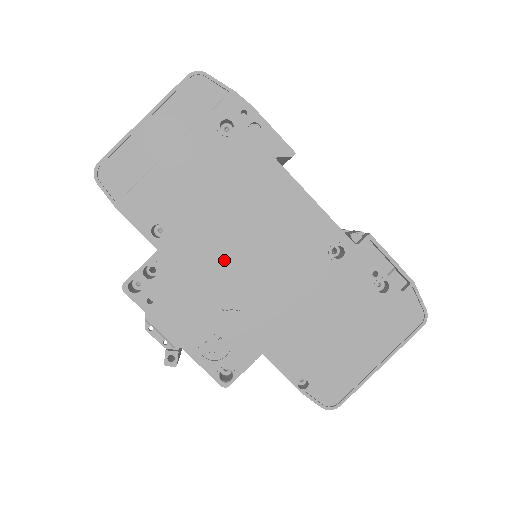
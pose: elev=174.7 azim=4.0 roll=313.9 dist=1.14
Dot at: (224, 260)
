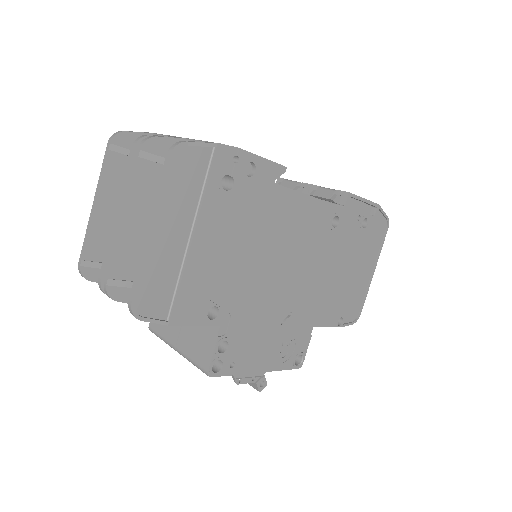
Dot at: (269, 291)
